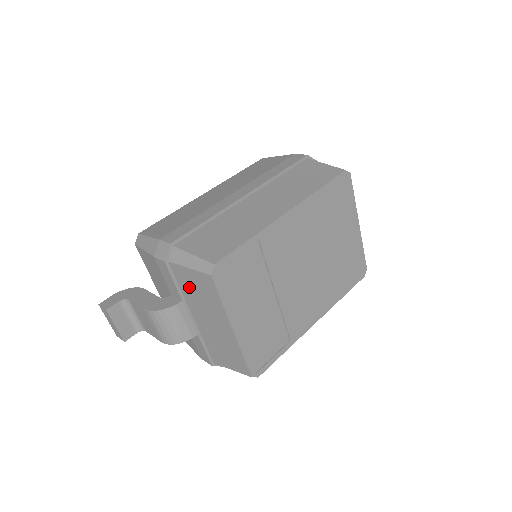
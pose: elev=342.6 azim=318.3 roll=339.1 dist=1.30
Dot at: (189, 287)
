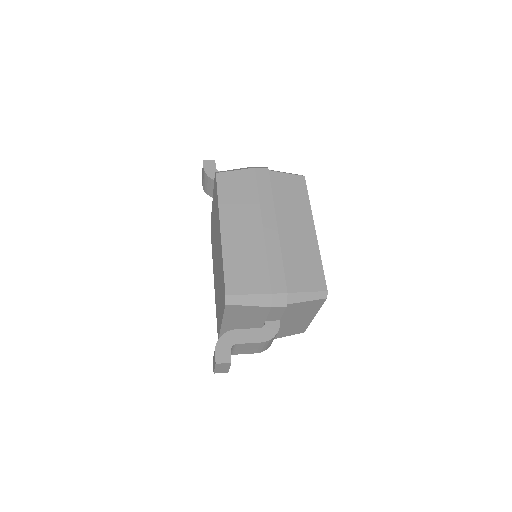
Dot at: (294, 311)
